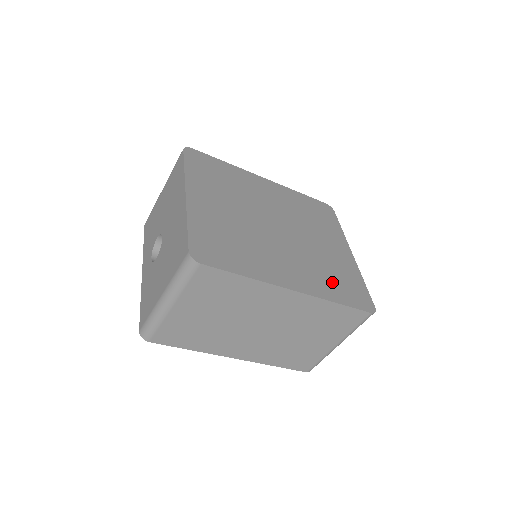
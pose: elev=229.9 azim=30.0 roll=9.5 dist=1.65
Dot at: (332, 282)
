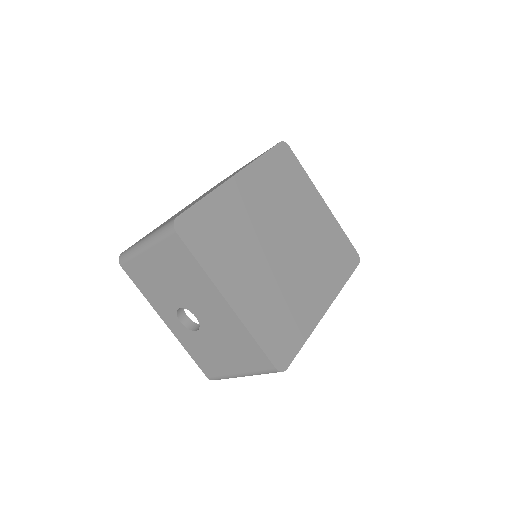
Dot at: (334, 264)
